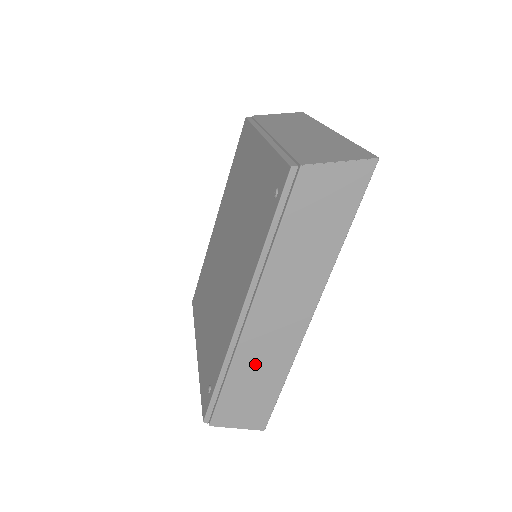
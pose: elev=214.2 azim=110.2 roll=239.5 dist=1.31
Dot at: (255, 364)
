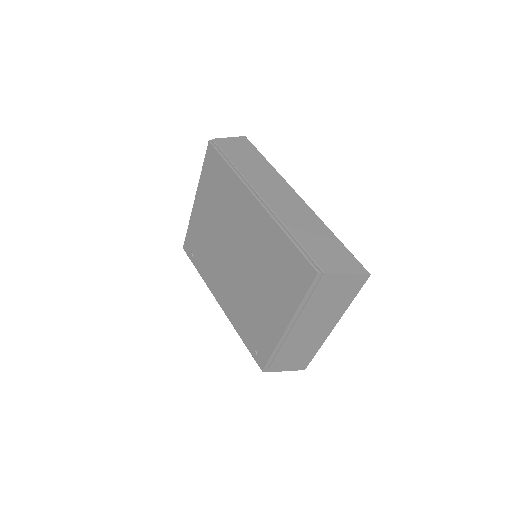
Dot at: occluded
